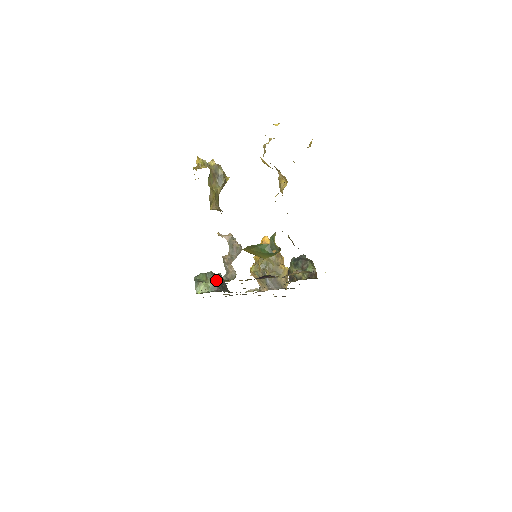
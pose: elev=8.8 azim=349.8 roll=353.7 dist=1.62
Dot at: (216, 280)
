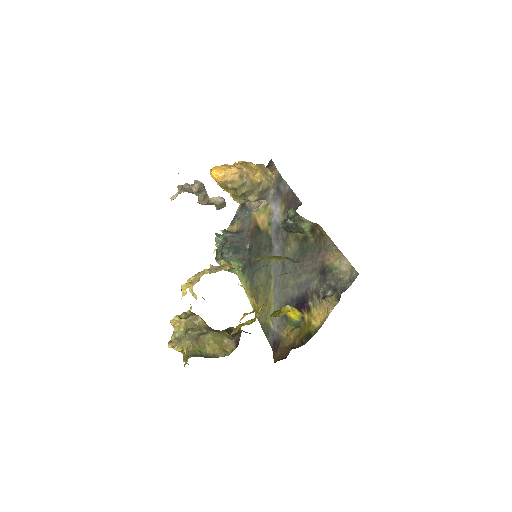
Dot at: (235, 256)
